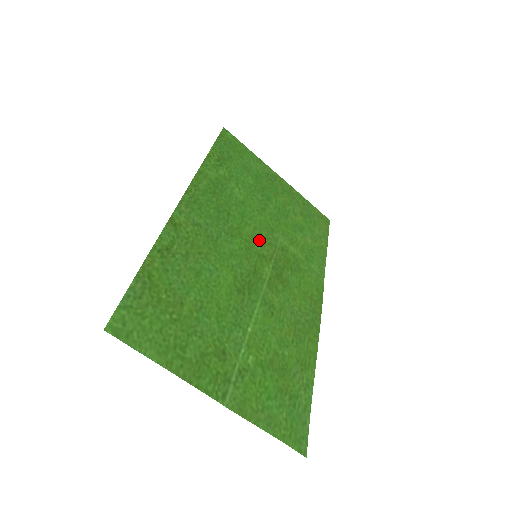
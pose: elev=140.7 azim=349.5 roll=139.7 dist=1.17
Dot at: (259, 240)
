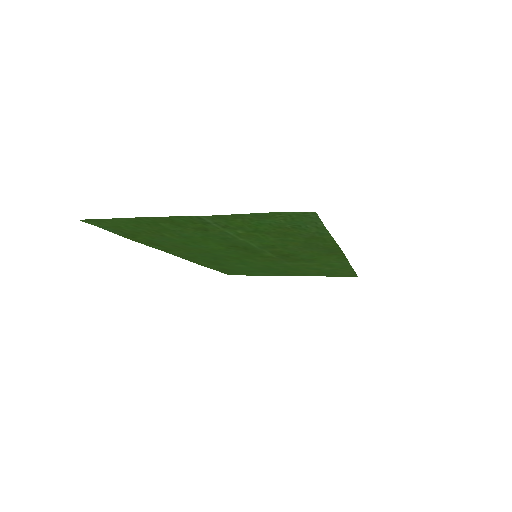
Dot at: (261, 260)
